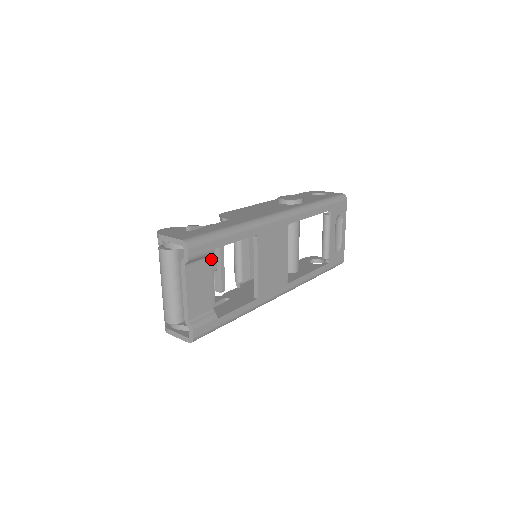
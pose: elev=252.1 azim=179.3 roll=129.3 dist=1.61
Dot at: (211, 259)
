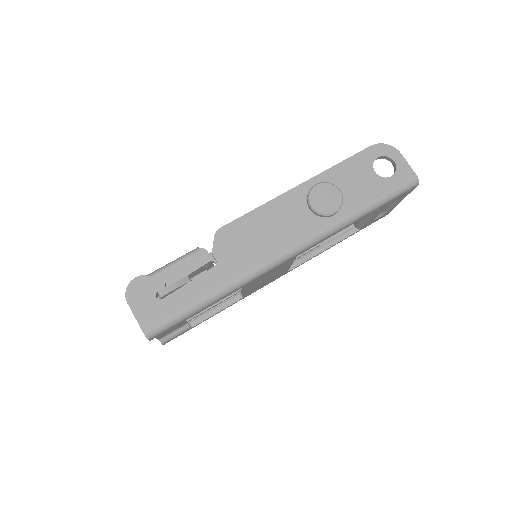
Dot at: occluded
